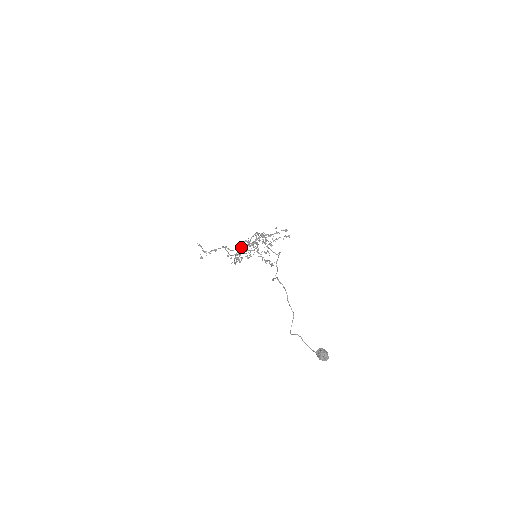
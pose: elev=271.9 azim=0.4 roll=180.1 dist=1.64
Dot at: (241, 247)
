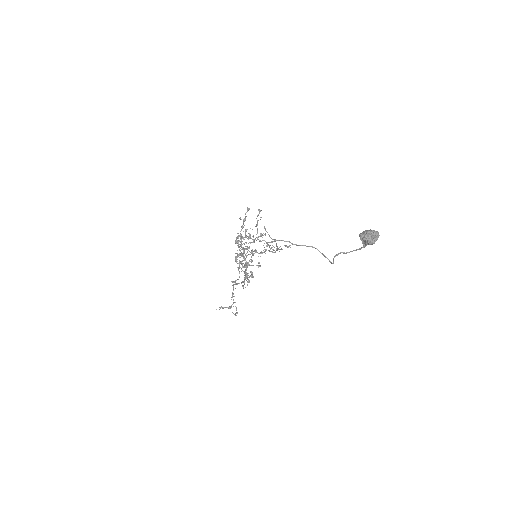
Dot at: occluded
